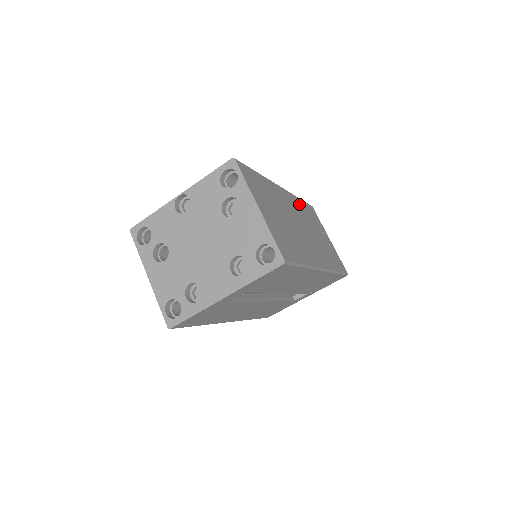
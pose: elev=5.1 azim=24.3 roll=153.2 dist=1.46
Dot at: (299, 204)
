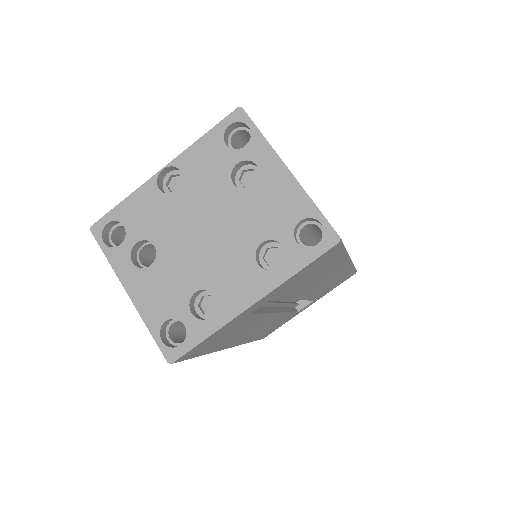
Dot at: occluded
